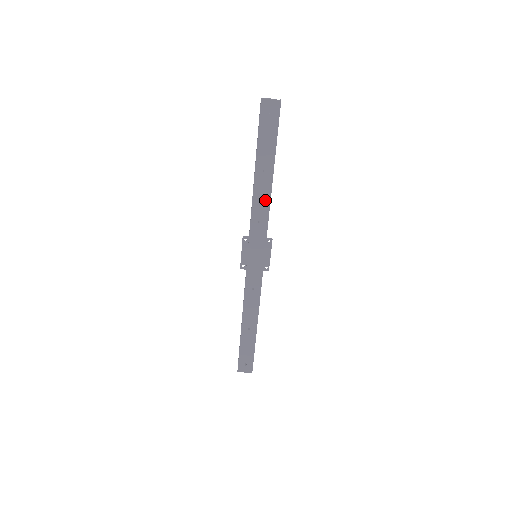
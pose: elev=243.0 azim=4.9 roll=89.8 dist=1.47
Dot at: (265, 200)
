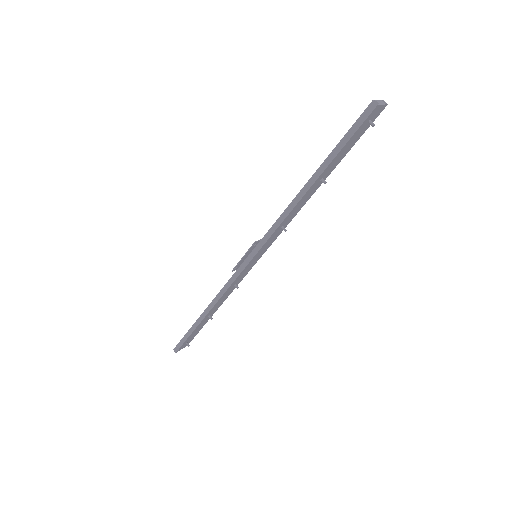
Dot at: (301, 205)
